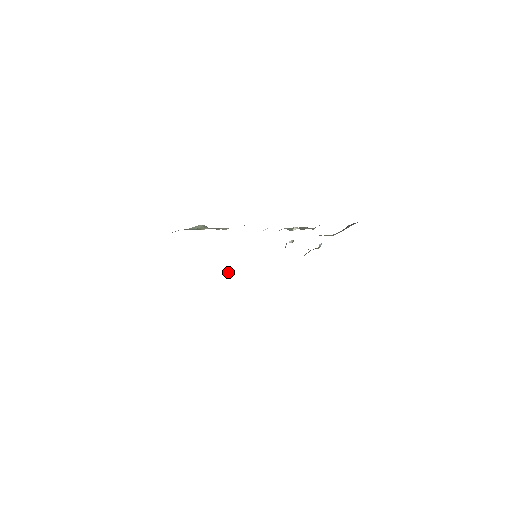
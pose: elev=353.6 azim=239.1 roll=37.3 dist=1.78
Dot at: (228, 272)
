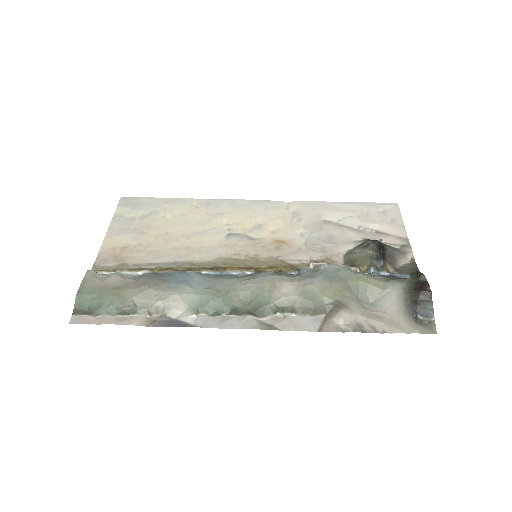
Dot at: (228, 231)
